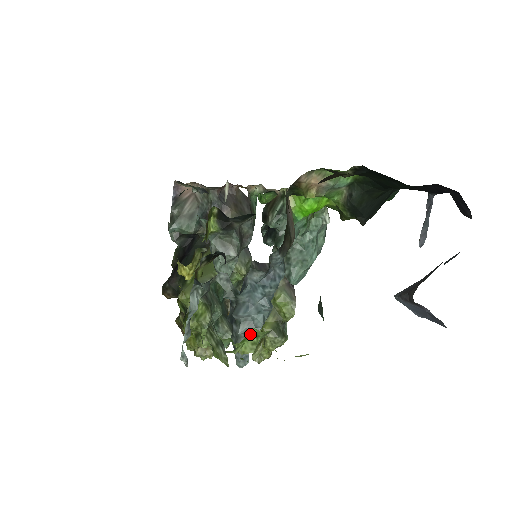
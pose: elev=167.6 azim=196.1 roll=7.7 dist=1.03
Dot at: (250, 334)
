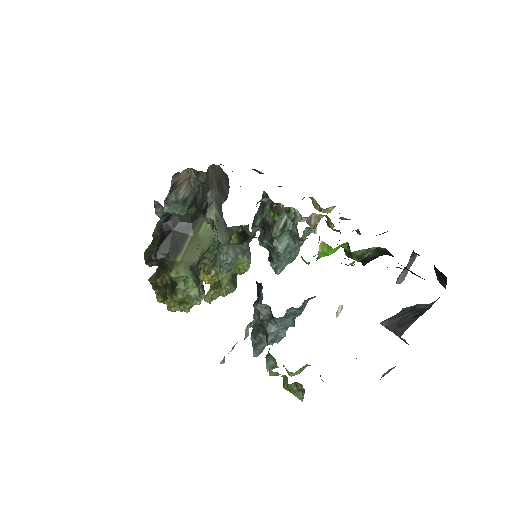
Dot at: (303, 367)
